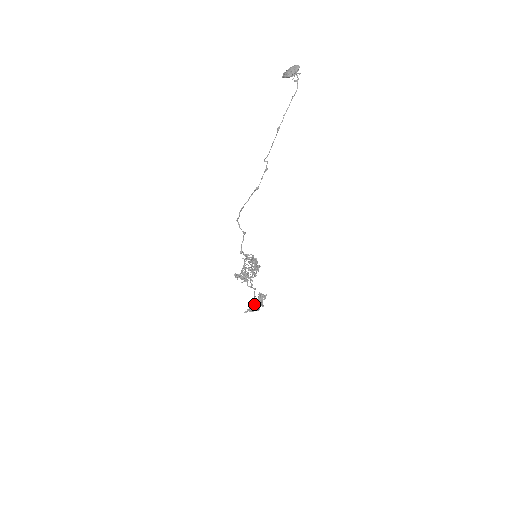
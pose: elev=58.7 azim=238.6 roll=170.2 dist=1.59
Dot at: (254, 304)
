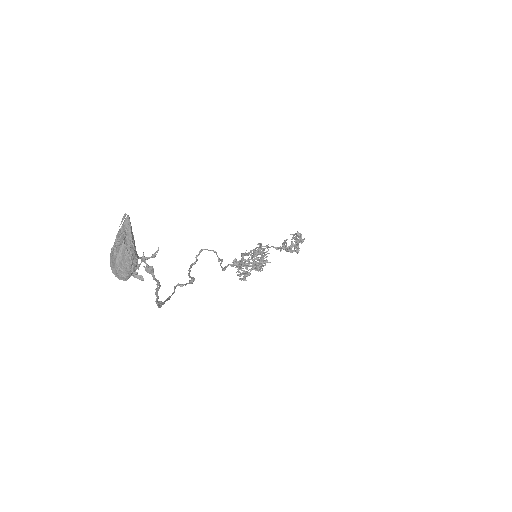
Dot at: (286, 246)
